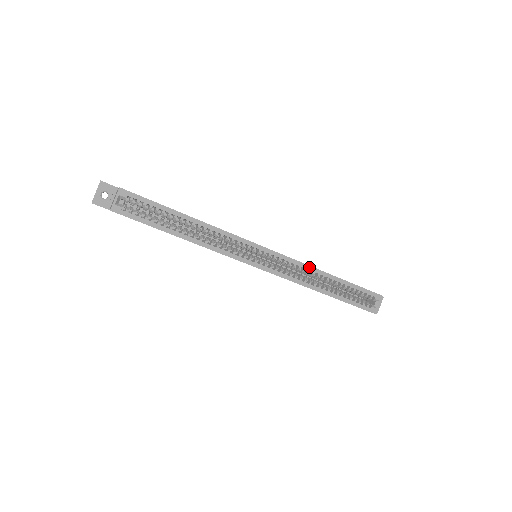
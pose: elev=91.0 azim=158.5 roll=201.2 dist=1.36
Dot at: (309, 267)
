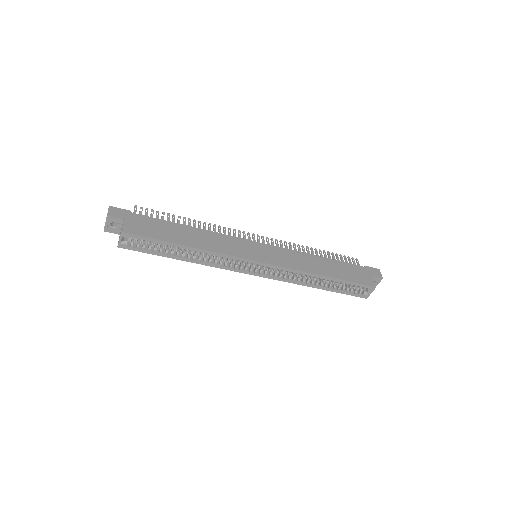
Dot at: (303, 272)
